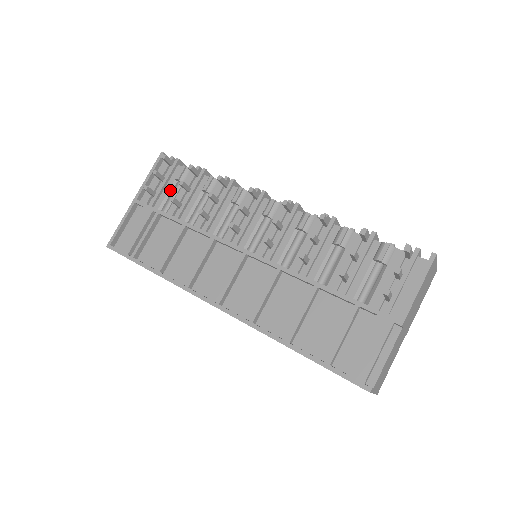
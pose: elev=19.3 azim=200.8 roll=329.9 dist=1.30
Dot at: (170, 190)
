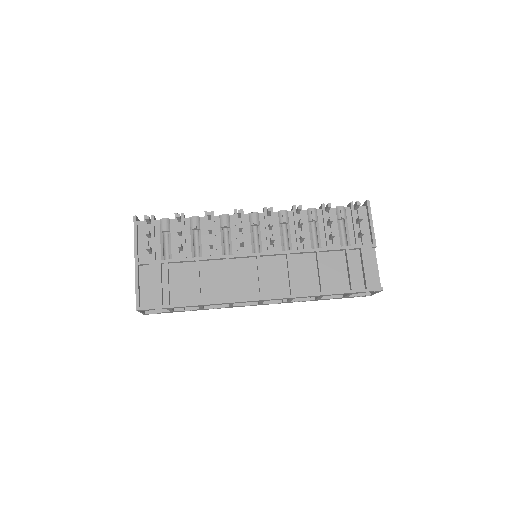
Dot at: (161, 242)
